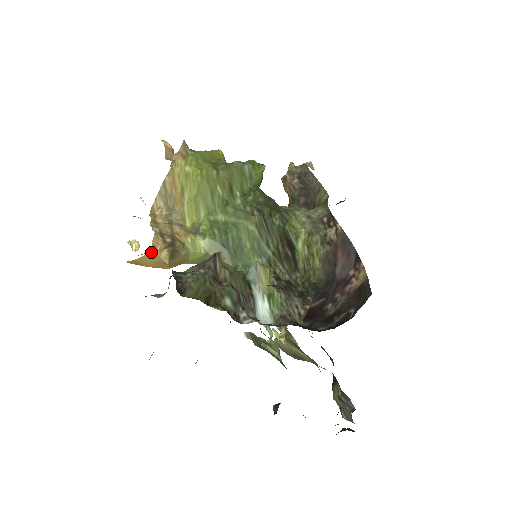
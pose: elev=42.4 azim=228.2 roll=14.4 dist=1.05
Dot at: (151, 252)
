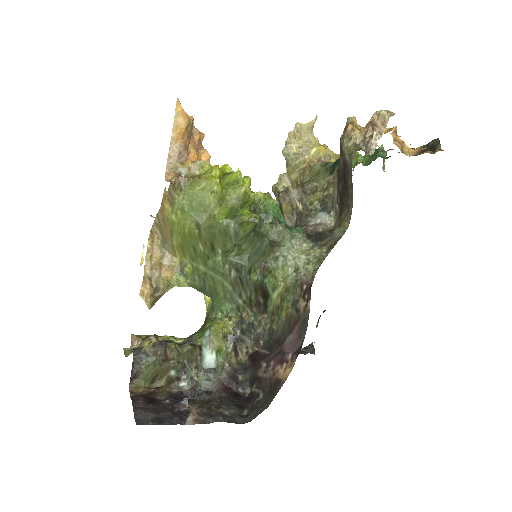
Dot at: (140, 296)
